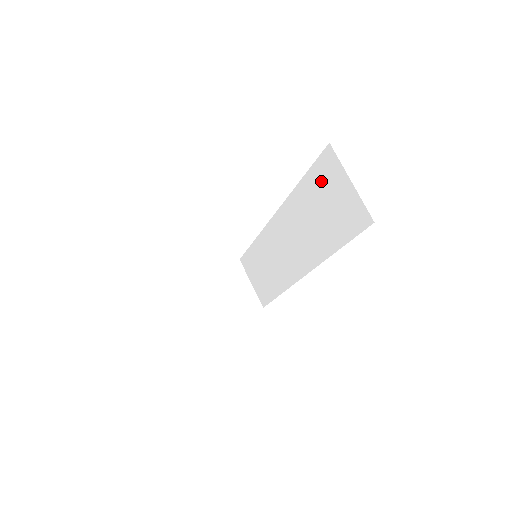
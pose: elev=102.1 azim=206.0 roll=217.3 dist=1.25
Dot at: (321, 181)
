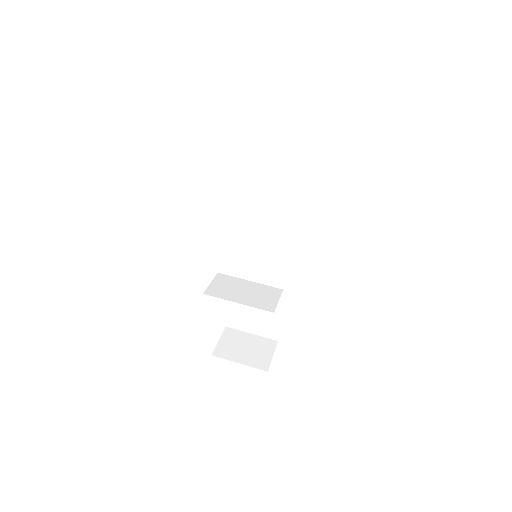
Dot at: (259, 155)
